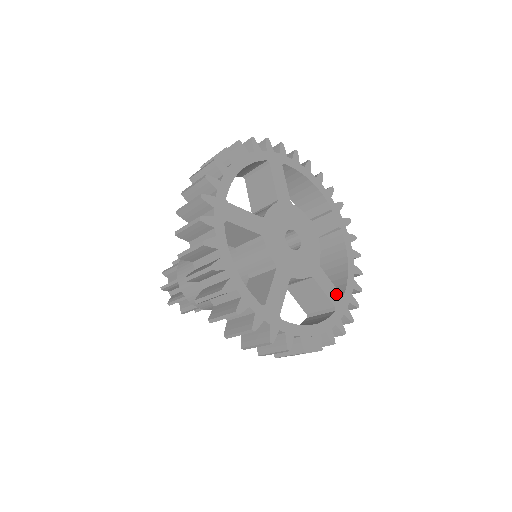
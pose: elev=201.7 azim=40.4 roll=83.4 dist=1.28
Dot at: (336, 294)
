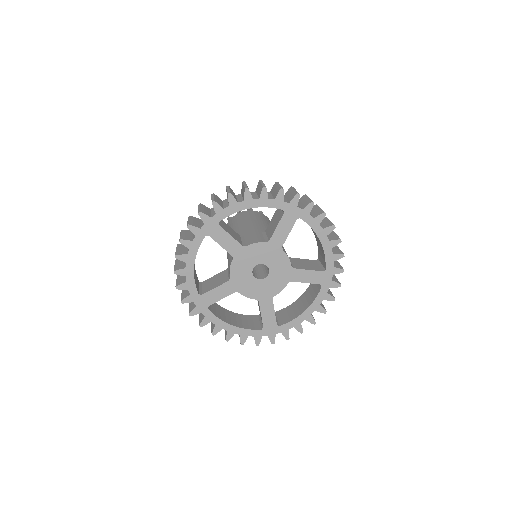
Dot at: (272, 321)
